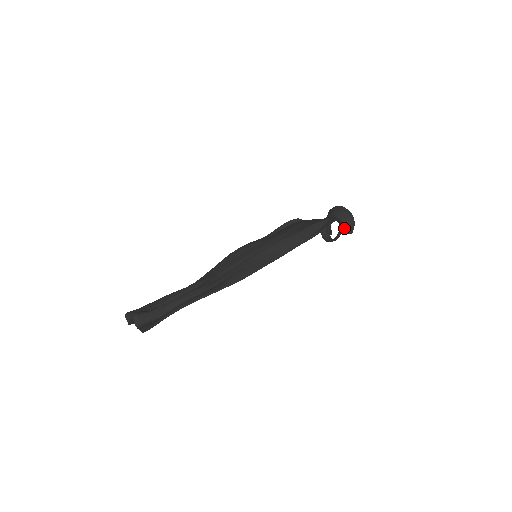
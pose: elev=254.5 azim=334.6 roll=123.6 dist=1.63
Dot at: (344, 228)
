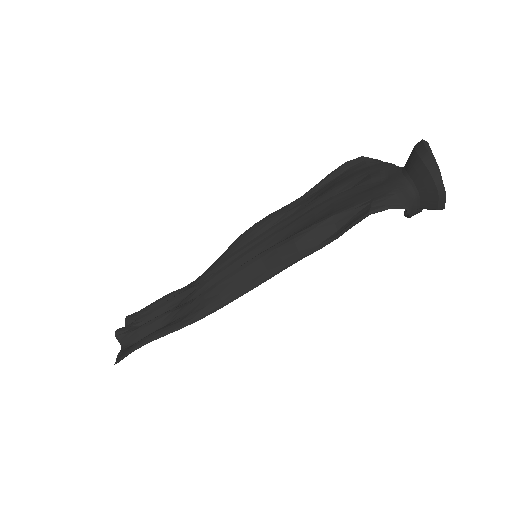
Dot at: (423, 201)
